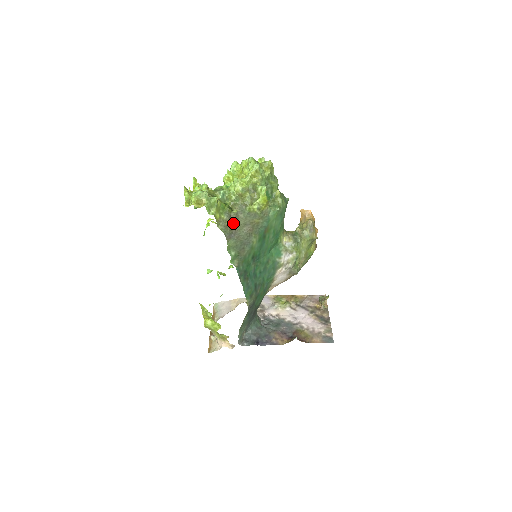
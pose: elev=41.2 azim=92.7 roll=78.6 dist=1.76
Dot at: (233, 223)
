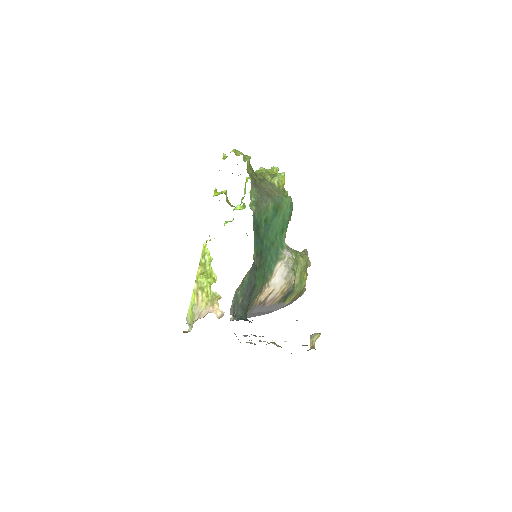
Dot at: (257, 181)
